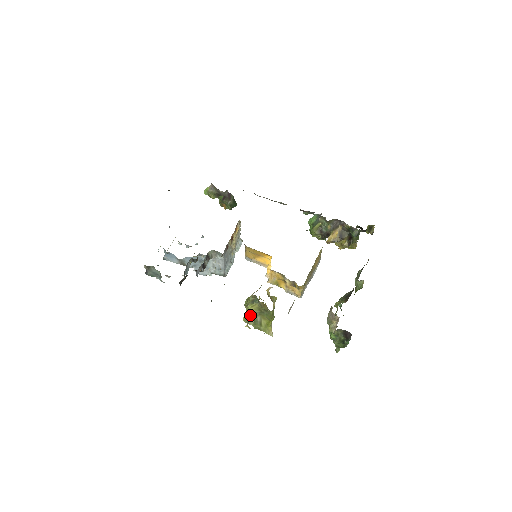
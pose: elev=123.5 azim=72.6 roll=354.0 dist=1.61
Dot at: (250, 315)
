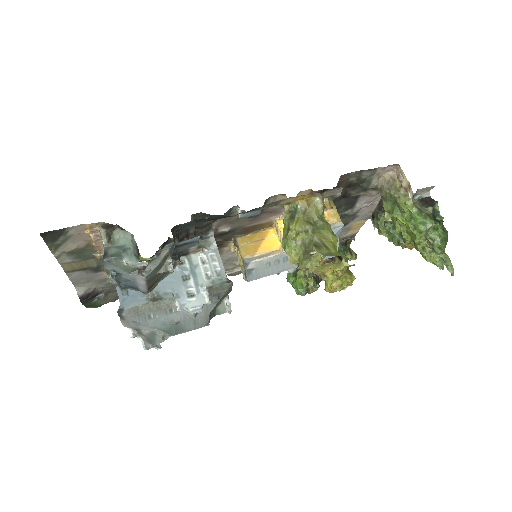
Dot at: (303, 249)
